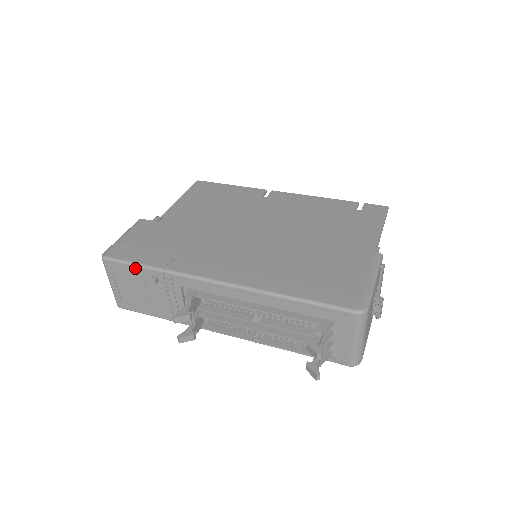
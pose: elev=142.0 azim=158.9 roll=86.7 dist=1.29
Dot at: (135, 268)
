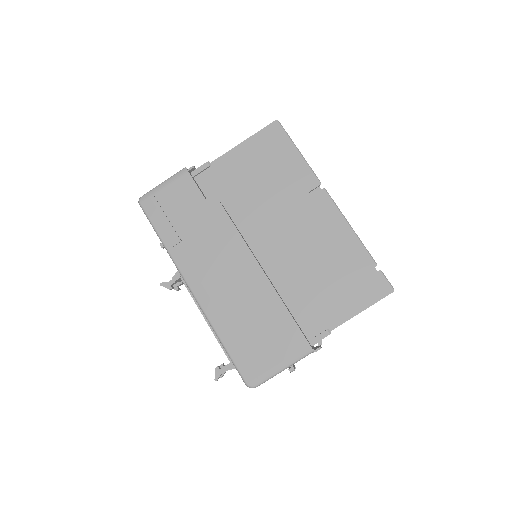
Dot at: (154, 229)
